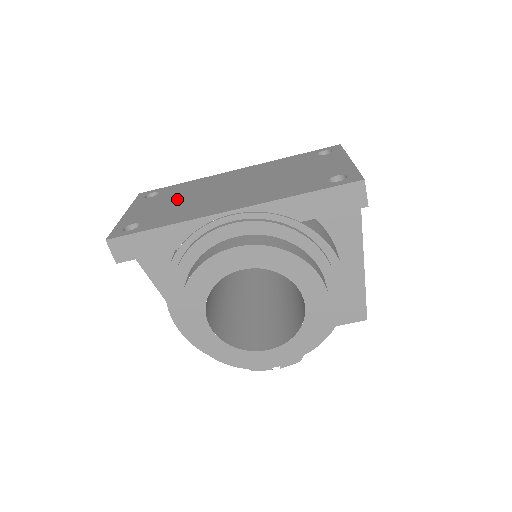
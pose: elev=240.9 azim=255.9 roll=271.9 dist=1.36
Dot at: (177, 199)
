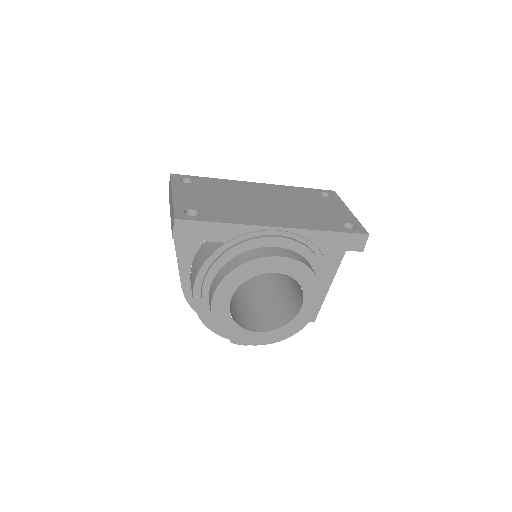
Dot at: (218, 196)
